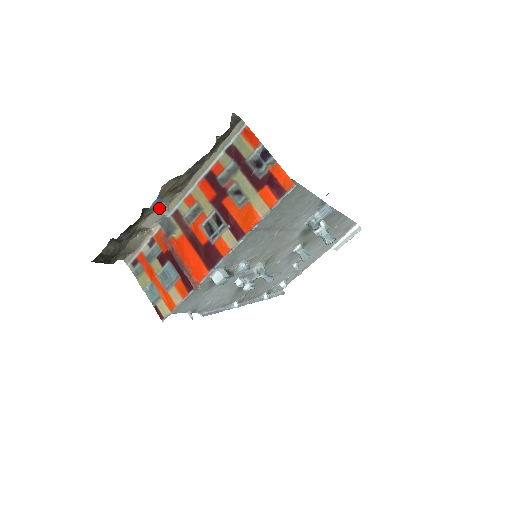
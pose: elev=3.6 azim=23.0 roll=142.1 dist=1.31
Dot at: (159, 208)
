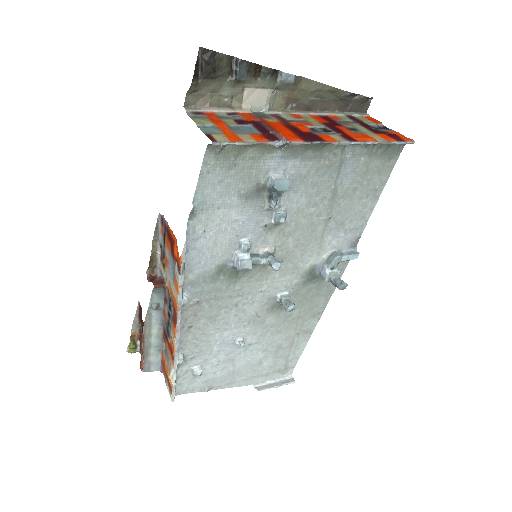
Dot at: (271, 97)
